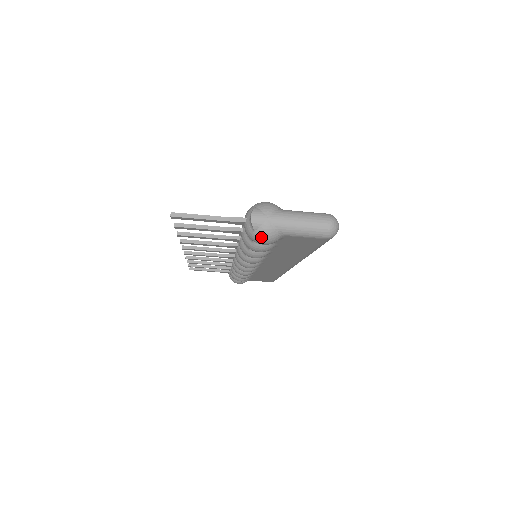
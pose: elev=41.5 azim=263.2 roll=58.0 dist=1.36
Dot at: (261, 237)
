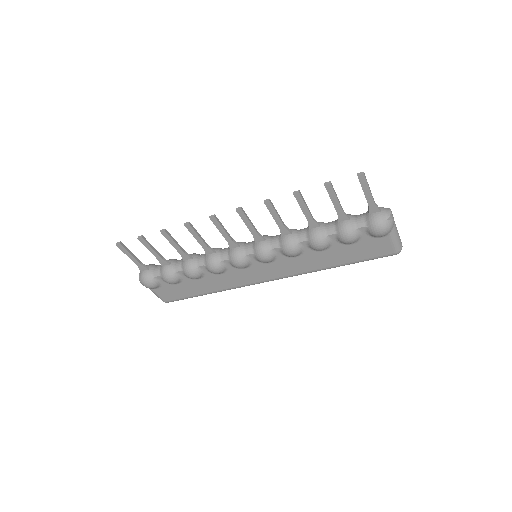
Dot at: (387, 226)
